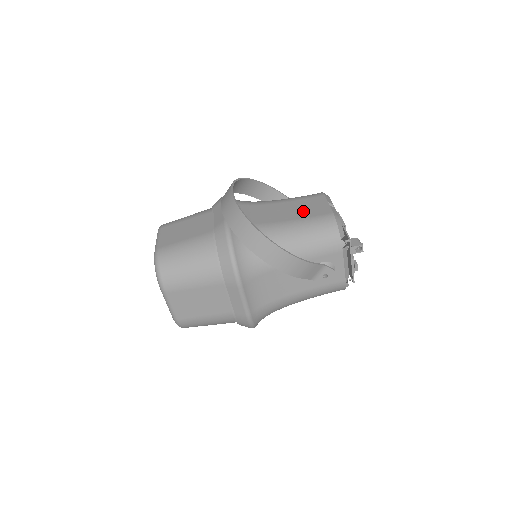
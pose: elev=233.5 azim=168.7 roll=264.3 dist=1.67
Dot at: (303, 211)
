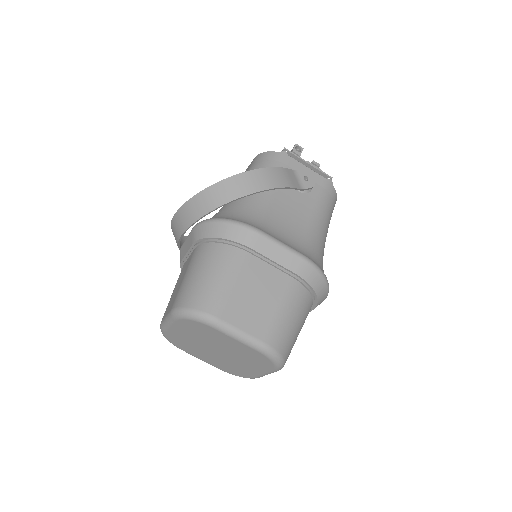
Dot at: occluded
